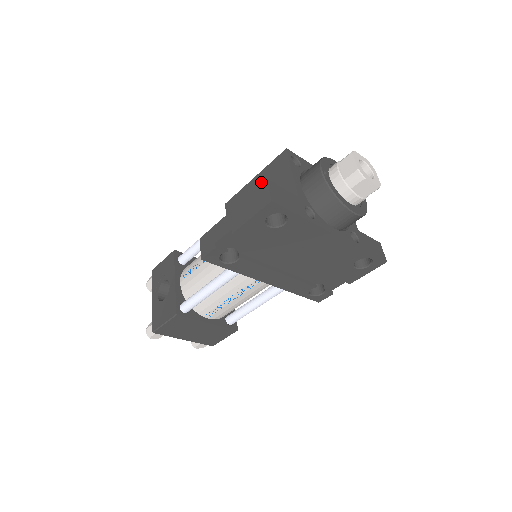
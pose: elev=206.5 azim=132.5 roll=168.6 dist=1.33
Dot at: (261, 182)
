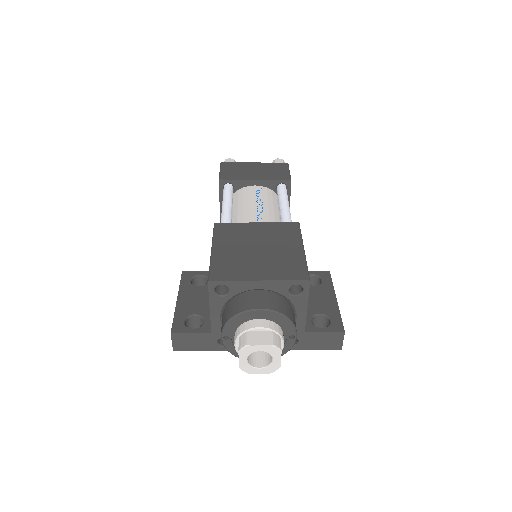
Dot at: occluded
